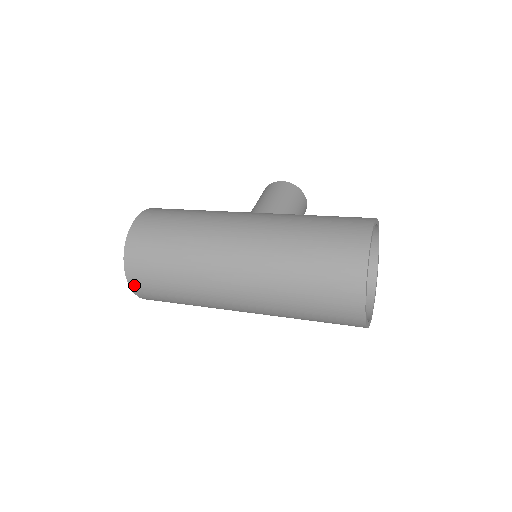
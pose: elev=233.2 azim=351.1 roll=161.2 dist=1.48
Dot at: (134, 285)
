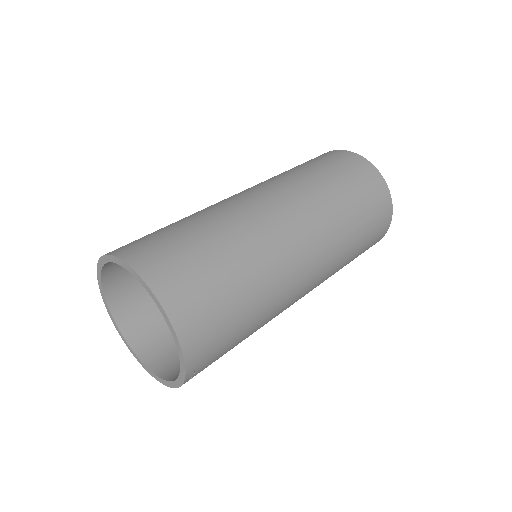
Dot at: (167, 295)
